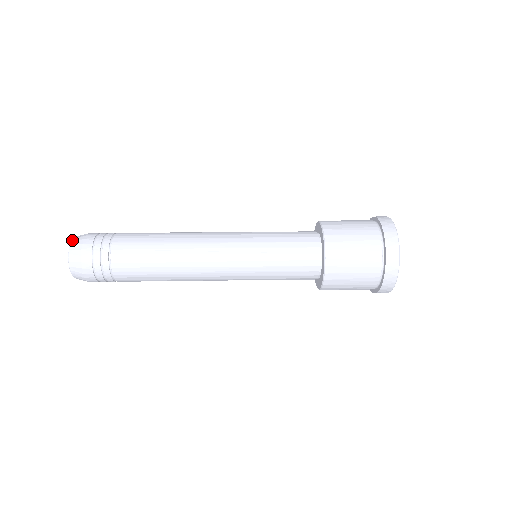
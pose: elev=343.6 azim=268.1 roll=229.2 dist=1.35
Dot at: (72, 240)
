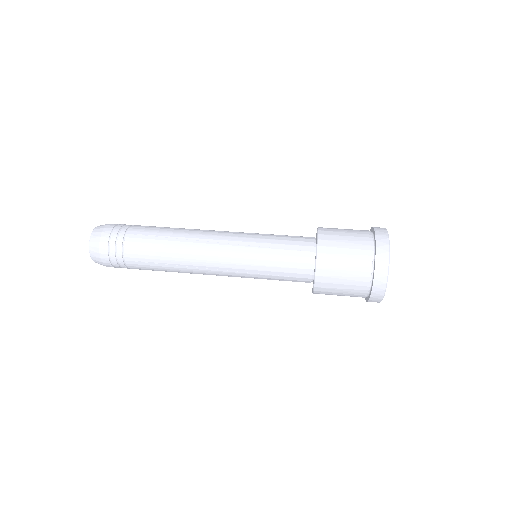
Dot at: (97, 226)
